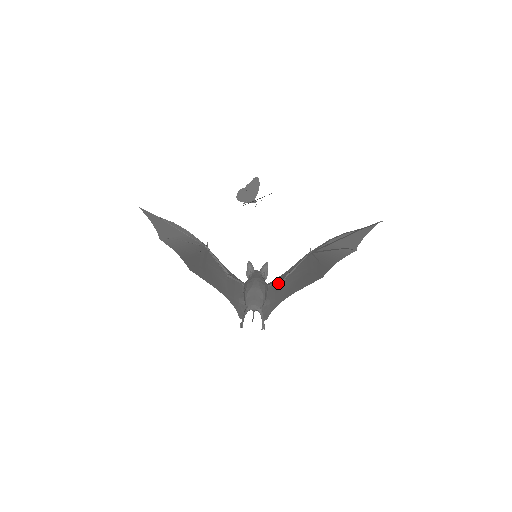
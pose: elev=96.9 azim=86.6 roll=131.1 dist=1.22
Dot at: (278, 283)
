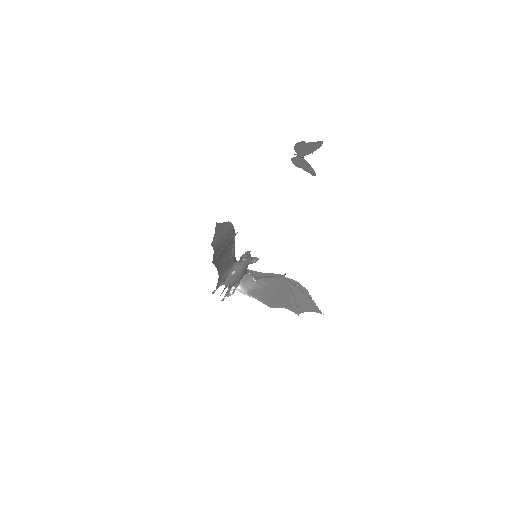
Dot at: (252, 277)
